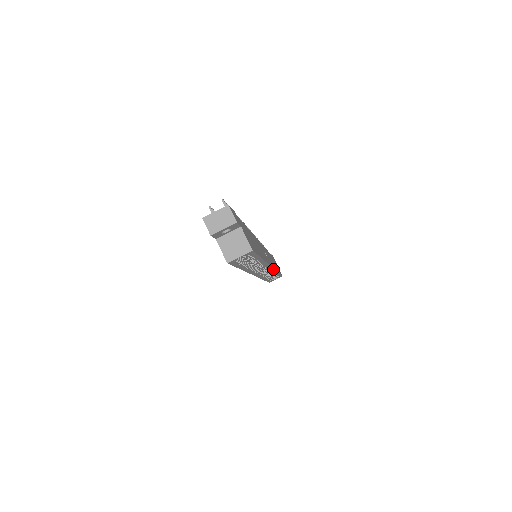
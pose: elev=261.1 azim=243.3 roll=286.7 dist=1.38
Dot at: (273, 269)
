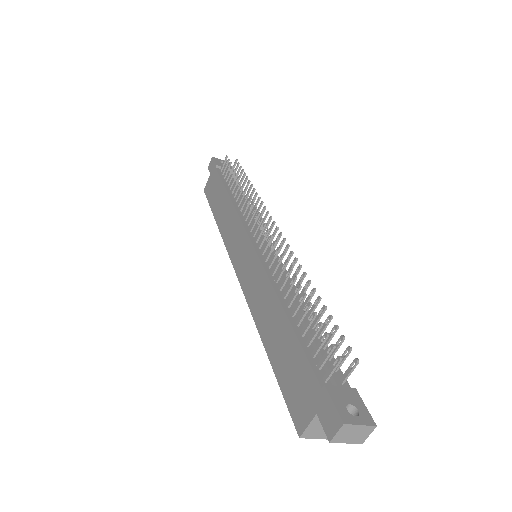
Dot at: occluded
